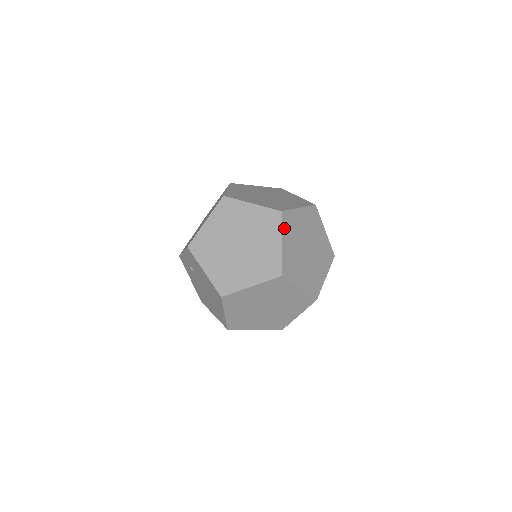
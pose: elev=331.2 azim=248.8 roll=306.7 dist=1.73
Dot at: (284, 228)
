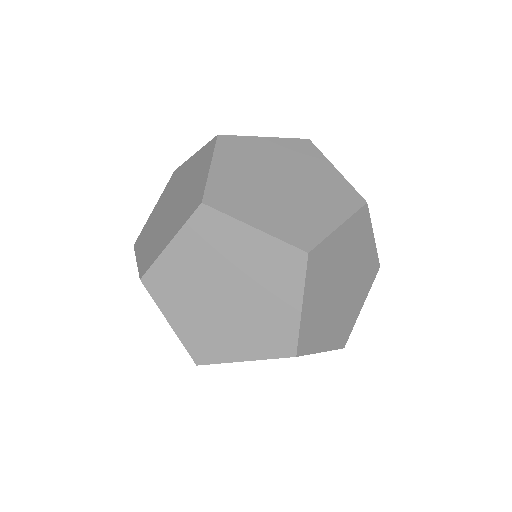
Dot at: (309, 279)
